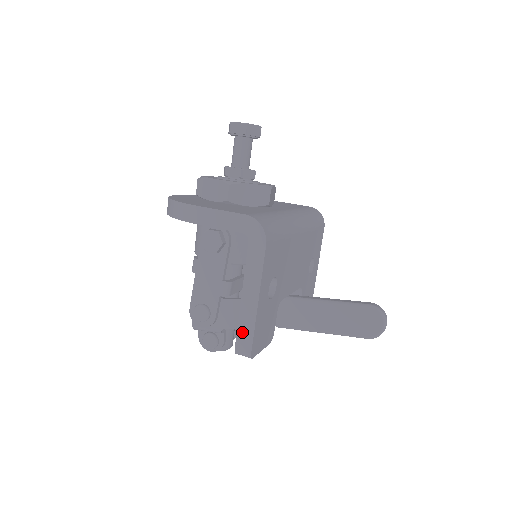
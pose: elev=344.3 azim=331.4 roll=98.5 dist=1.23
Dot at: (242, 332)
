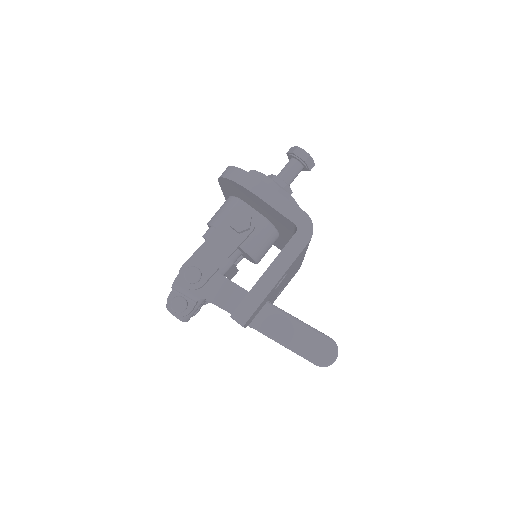
Dot at: (249, 300)
